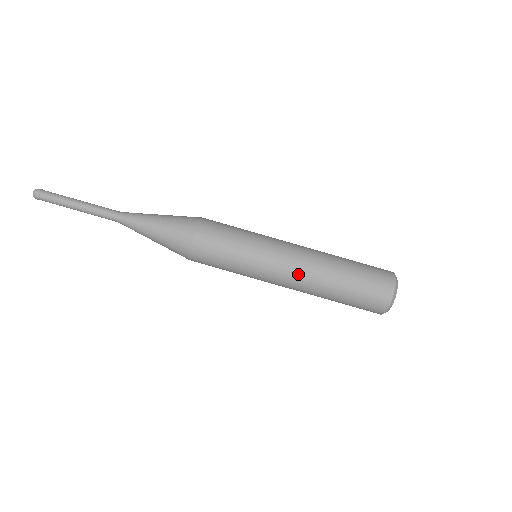
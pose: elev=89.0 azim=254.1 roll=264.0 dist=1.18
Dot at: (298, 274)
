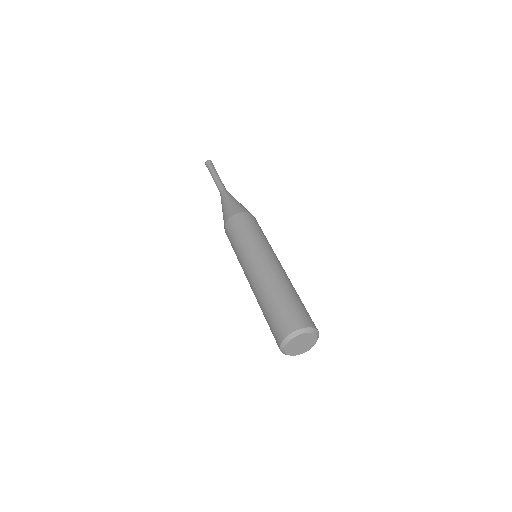
Dot at: (264, 268)
